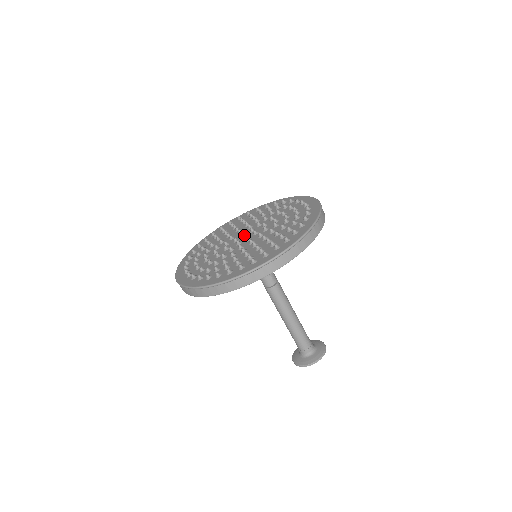
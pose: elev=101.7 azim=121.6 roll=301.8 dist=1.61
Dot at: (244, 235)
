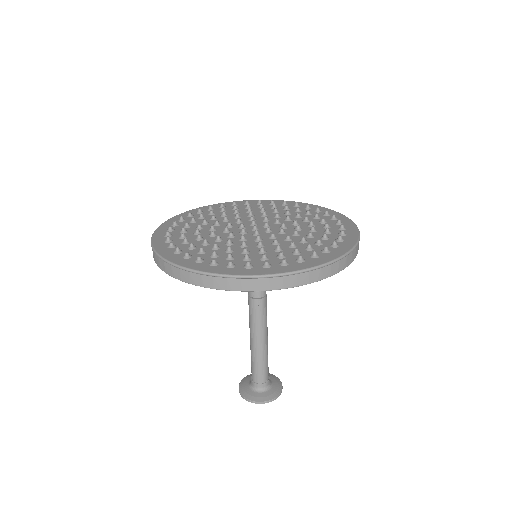
Dot at: (254, 226)
